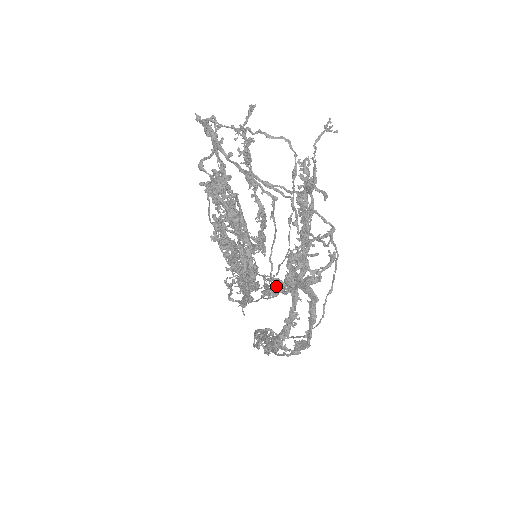
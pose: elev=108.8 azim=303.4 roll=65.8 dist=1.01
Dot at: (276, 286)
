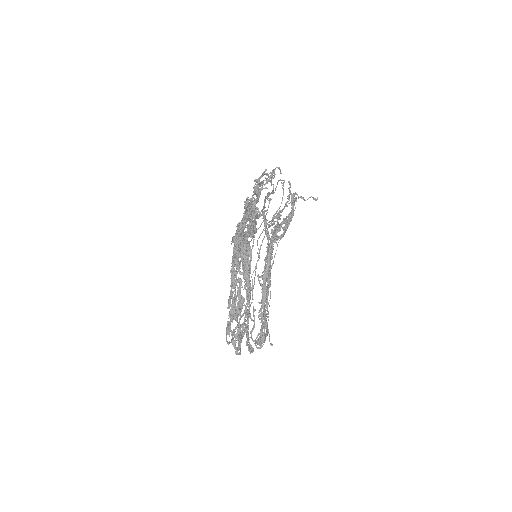
Dot at: (263, 290)
